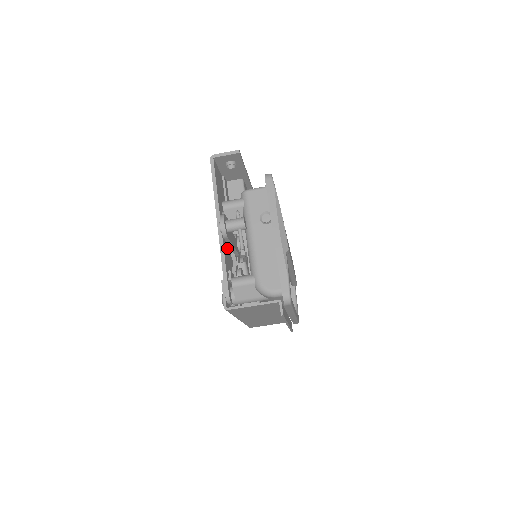
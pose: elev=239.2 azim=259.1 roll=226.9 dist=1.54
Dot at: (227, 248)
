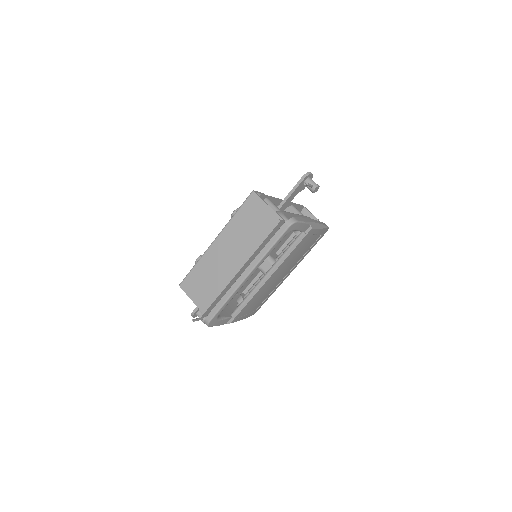
Dot at: occluded
